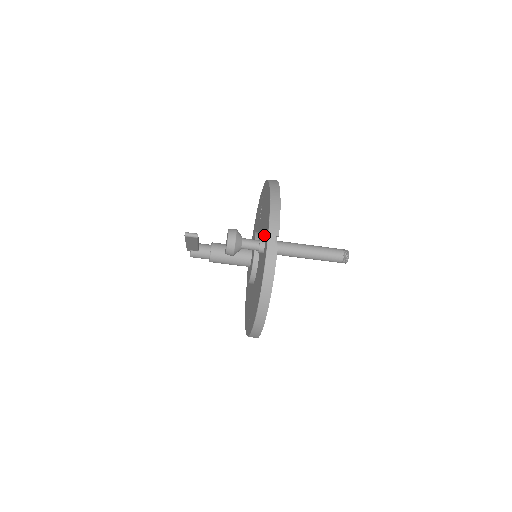
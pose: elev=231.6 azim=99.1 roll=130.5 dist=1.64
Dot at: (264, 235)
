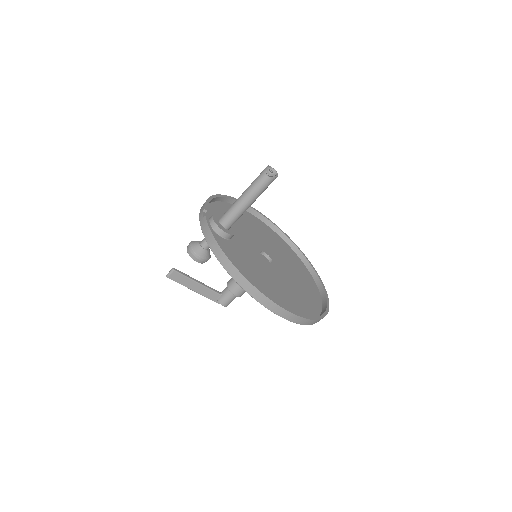
Dot at: occluded
